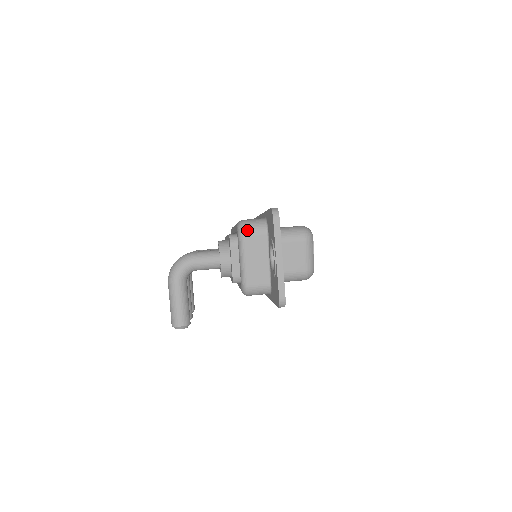
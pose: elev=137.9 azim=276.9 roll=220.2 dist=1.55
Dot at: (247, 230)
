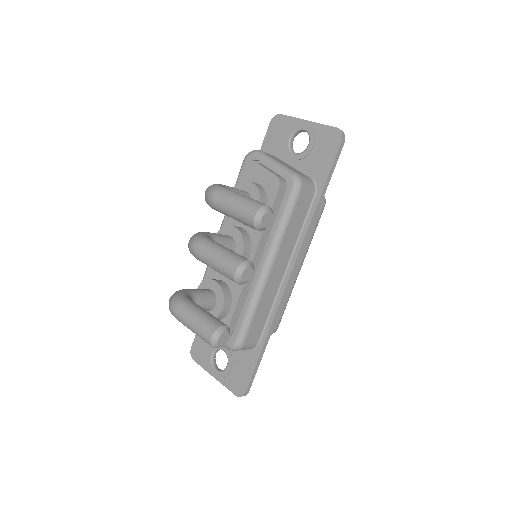
Dot at: occluded
